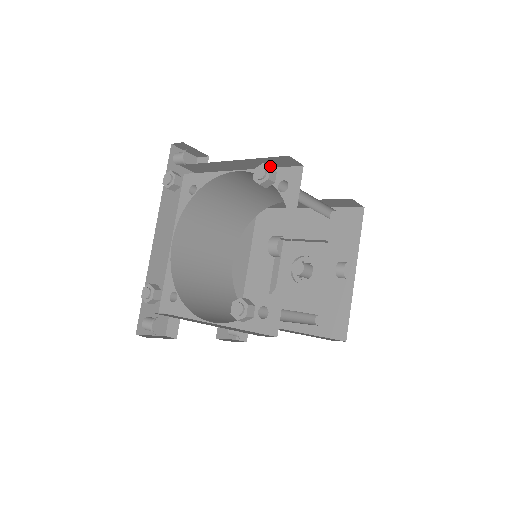
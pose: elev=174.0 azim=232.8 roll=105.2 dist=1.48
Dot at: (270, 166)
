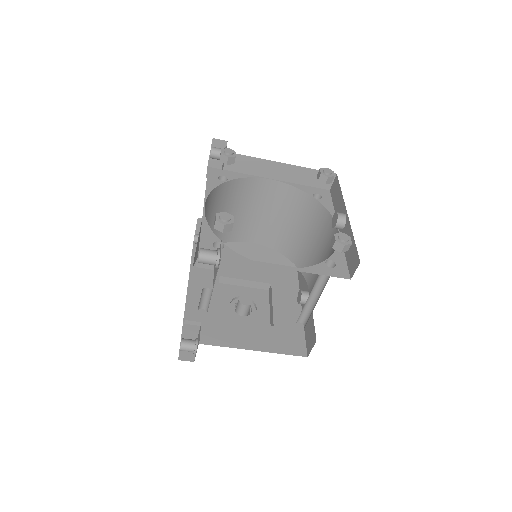
Dot at: (304, 182)
